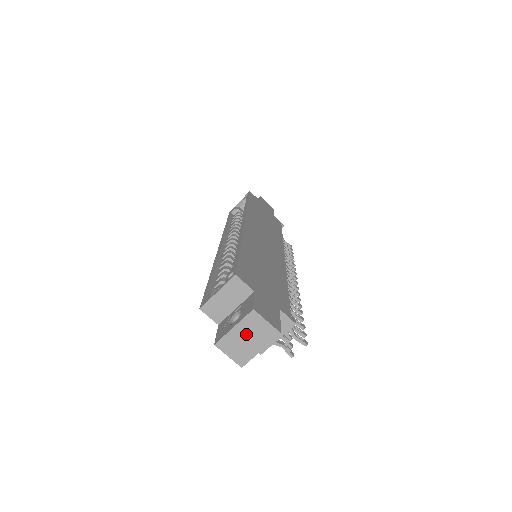
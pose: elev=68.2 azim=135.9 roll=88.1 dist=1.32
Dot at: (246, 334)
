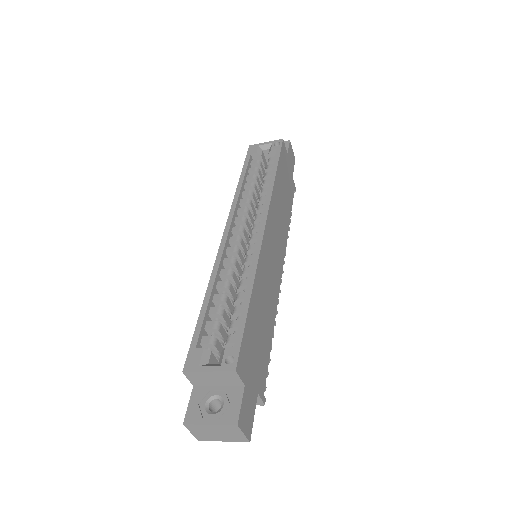
Dot at: (218, 431)
